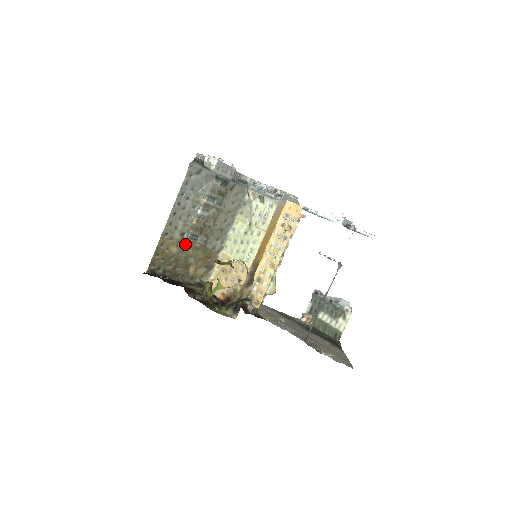
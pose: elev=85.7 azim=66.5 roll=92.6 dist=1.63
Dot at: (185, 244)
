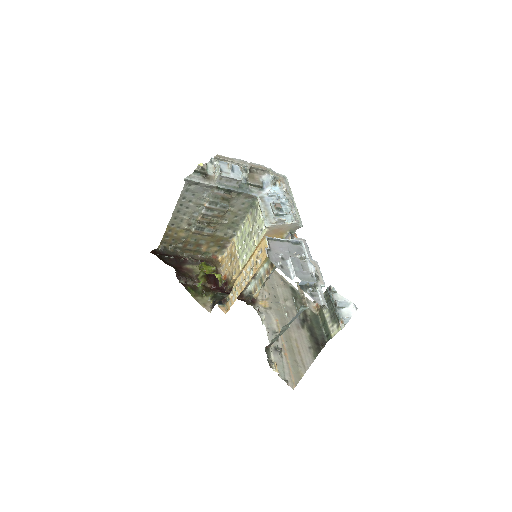
Dot at: (193, 232)
